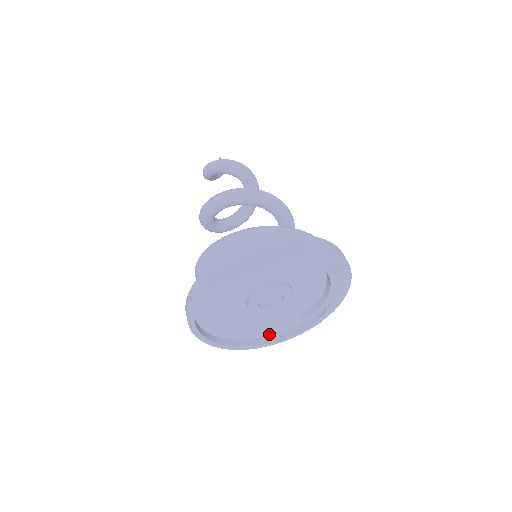
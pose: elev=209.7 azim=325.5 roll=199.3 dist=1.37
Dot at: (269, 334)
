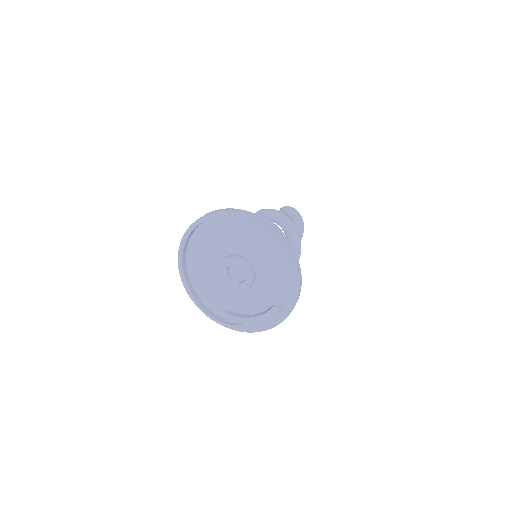
Dot at: (201, 295)
